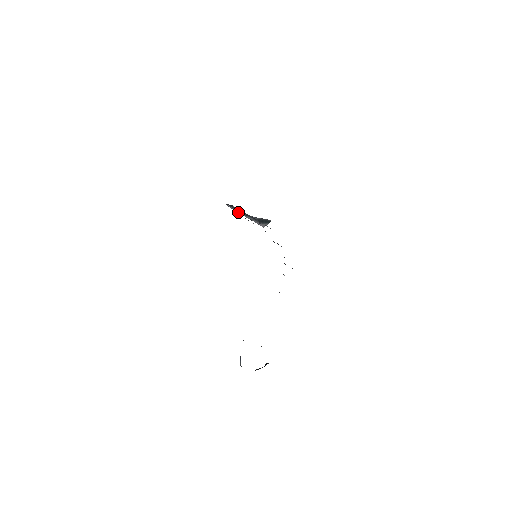
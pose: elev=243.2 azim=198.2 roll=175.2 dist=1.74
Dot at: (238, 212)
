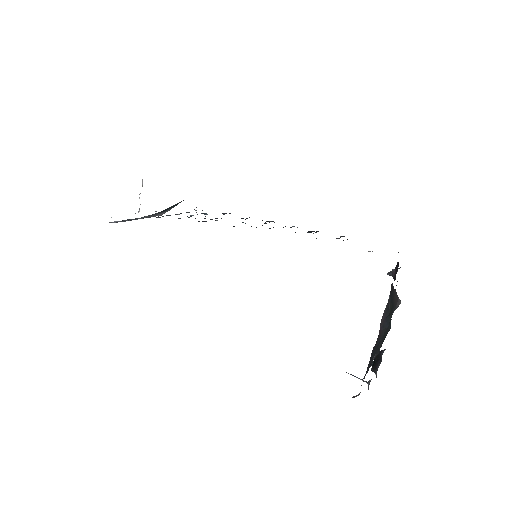
Dot at: occluded
